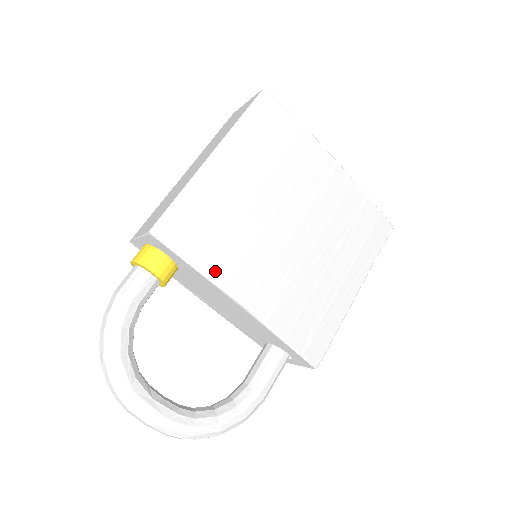
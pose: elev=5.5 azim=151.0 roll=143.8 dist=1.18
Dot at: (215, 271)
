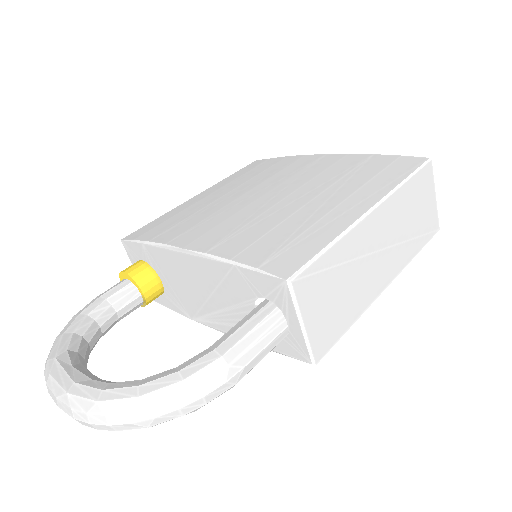
Dot at: (164, 238)
